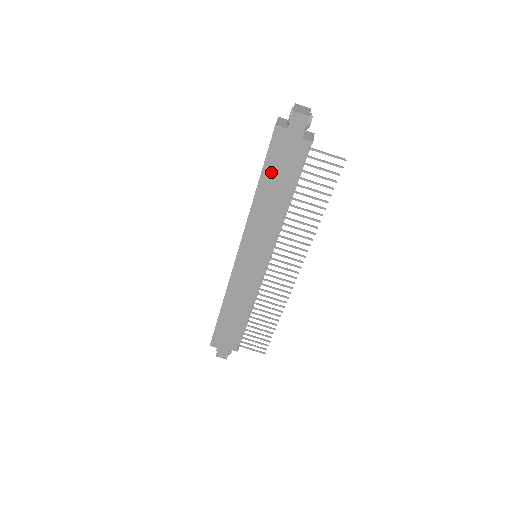
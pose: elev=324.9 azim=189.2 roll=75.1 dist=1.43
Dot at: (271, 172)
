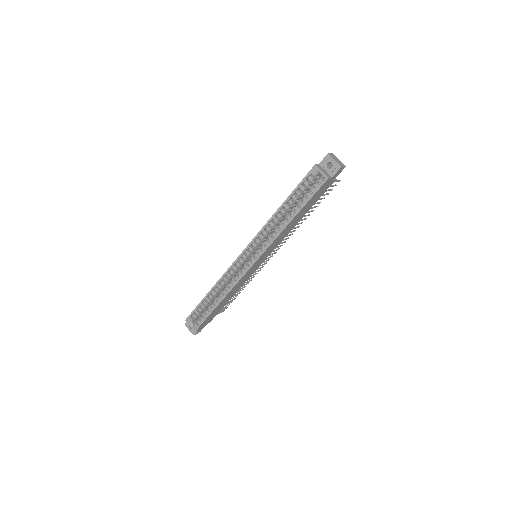
Dot at: (307, 205)
